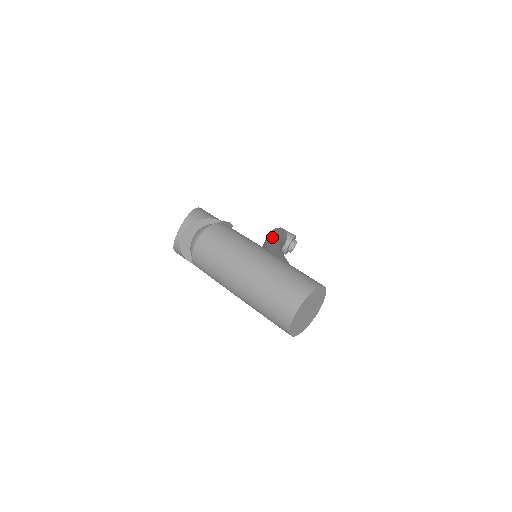
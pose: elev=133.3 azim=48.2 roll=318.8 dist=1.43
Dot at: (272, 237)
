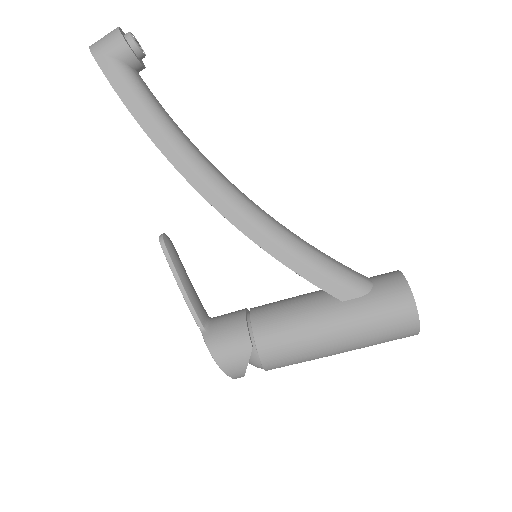
Dot at: (209, 196)
